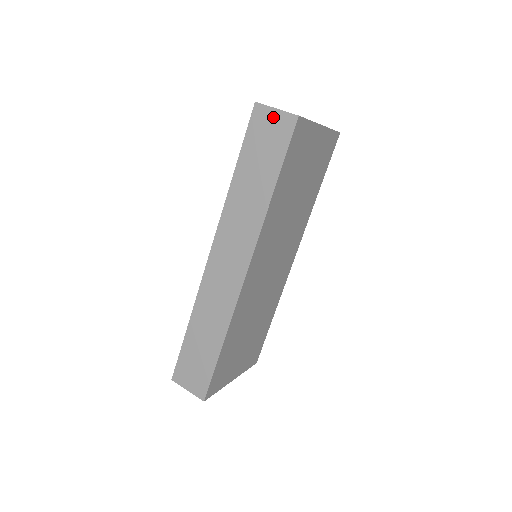
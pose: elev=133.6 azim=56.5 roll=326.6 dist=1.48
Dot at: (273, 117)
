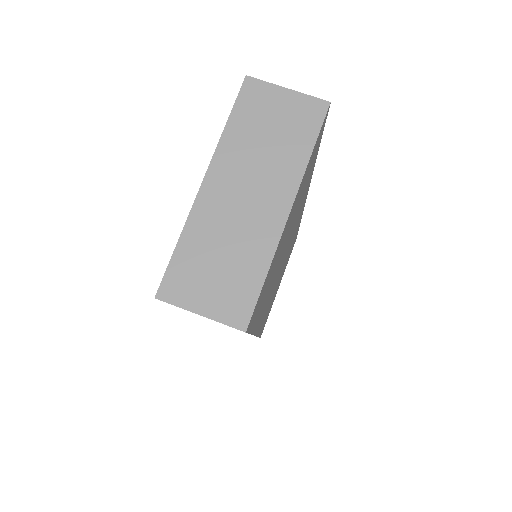
Dot at: occluded
